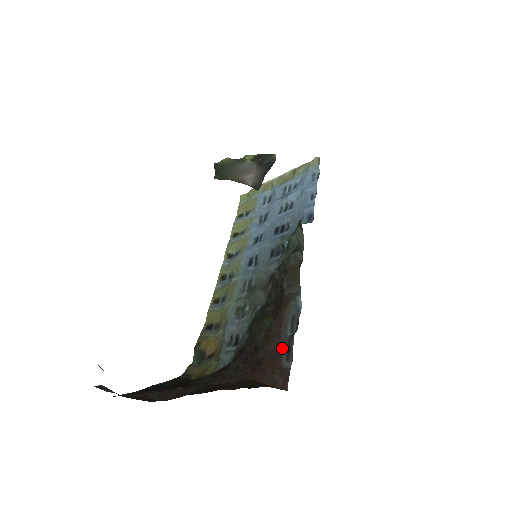
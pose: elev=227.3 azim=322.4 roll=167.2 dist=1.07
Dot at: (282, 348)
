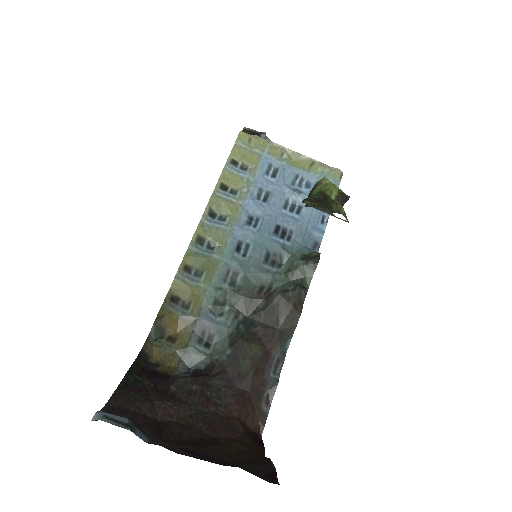
Dot at: (264, 388)
